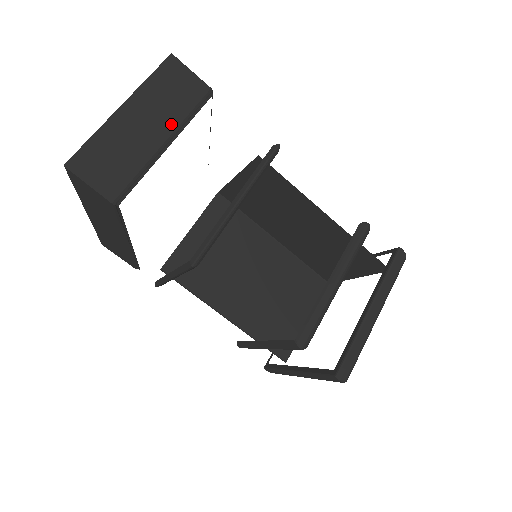
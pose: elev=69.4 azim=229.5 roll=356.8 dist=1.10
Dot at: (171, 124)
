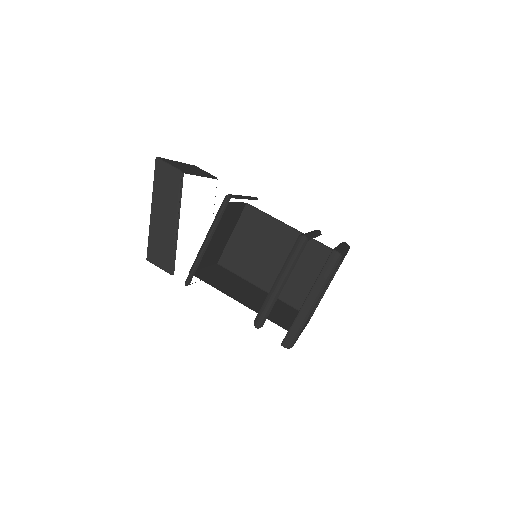
Dot at: (202, 173)
